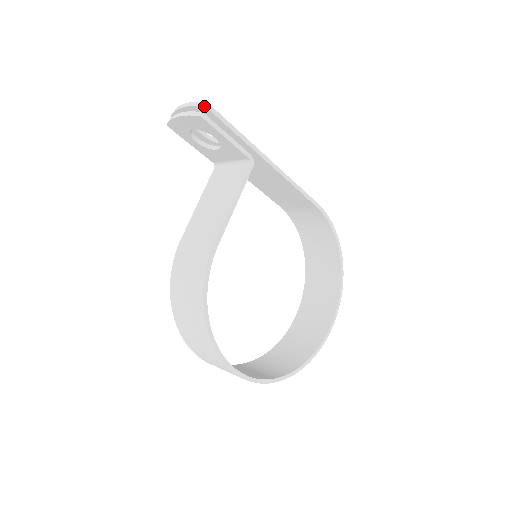
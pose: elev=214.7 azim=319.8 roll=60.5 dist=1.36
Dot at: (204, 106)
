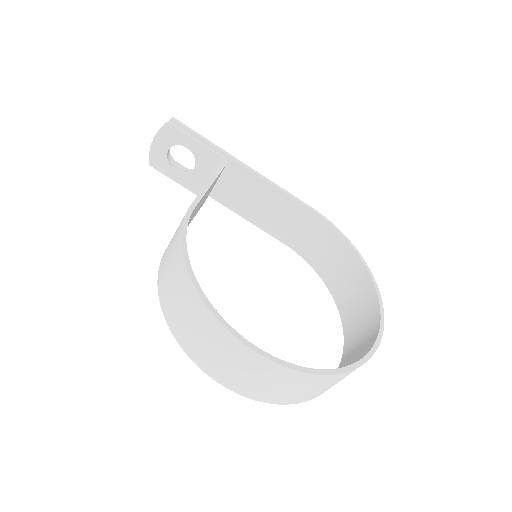
Dot at: (170, 119)
